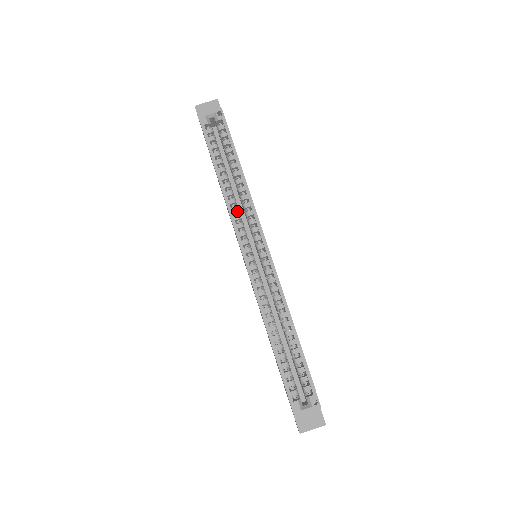
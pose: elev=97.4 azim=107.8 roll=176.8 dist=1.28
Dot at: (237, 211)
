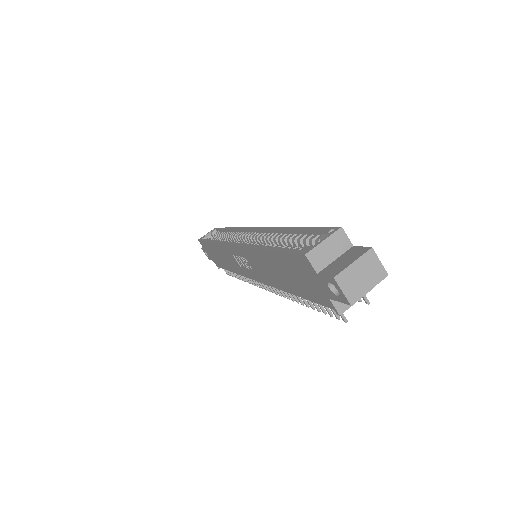
Dot at: occluded
